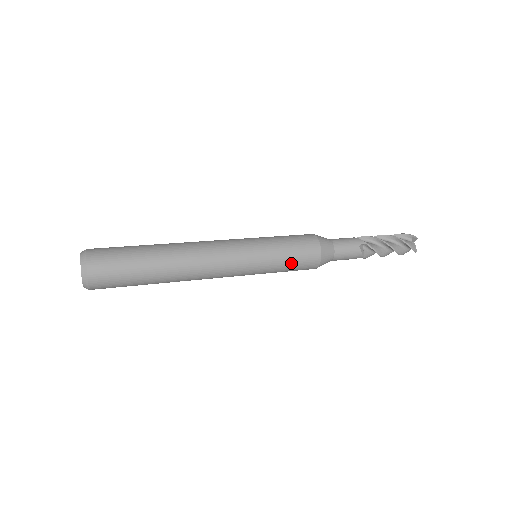
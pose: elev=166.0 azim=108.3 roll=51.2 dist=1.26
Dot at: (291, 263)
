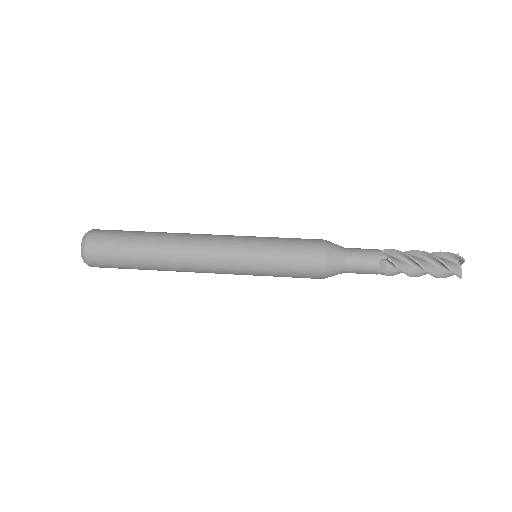
Dot at: (288, 270)
